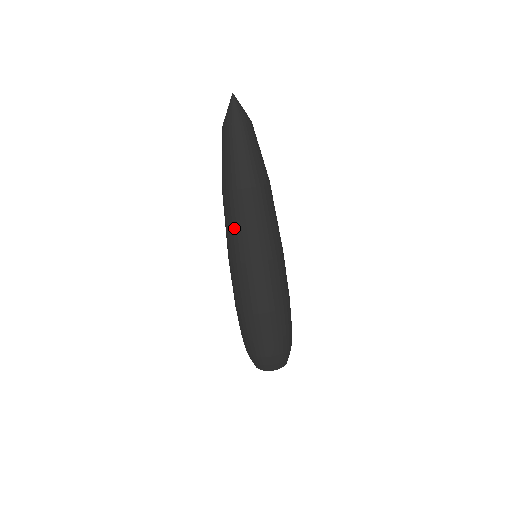
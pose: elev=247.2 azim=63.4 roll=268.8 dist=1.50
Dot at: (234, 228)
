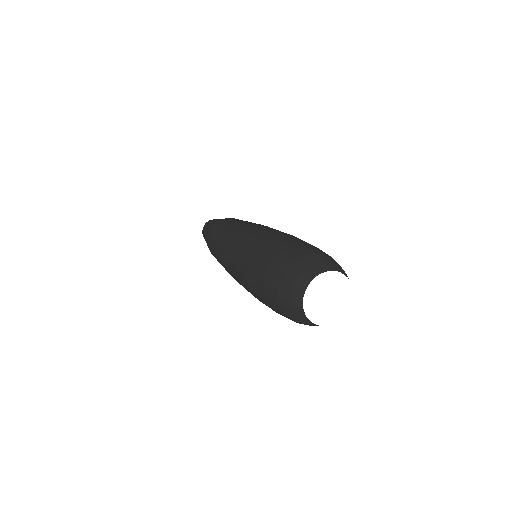
Dot at: (216, 252)
